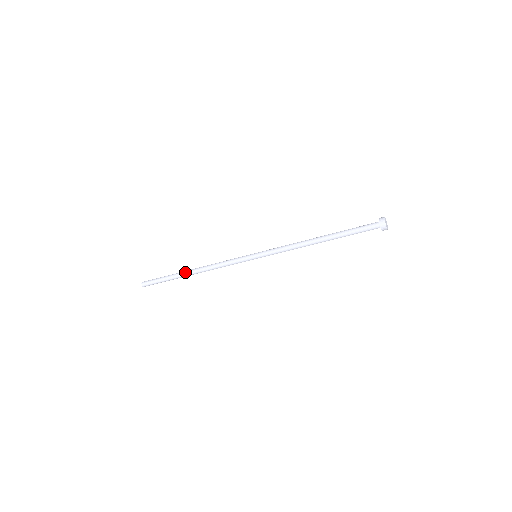
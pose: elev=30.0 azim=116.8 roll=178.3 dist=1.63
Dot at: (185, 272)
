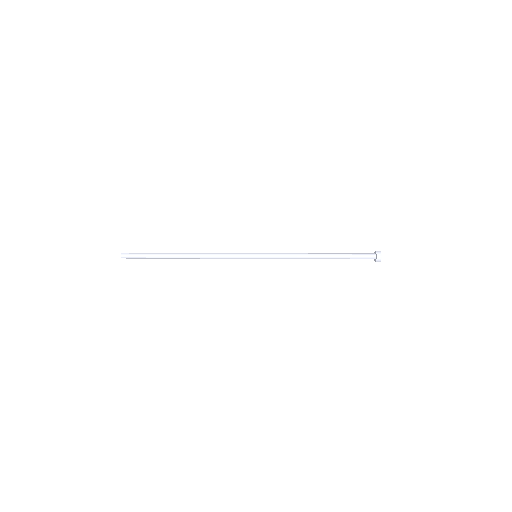
Dot at: (177, 255)
